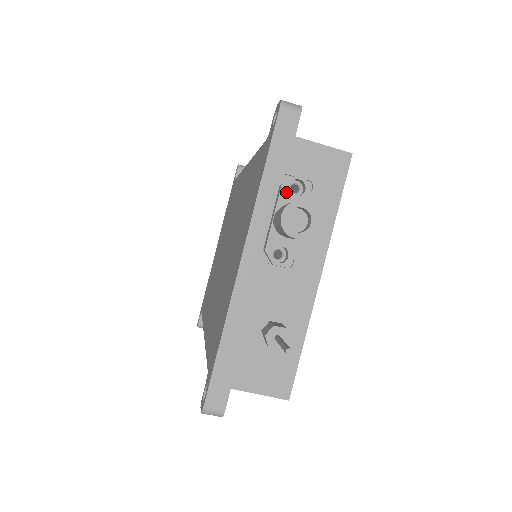
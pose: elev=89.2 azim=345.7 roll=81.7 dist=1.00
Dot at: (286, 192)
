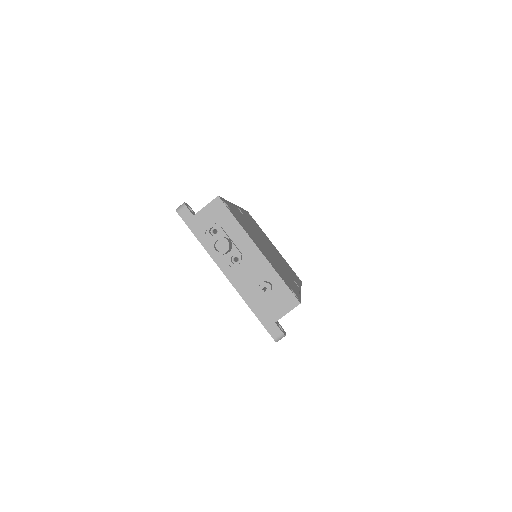
Dot at: (212, 237)
